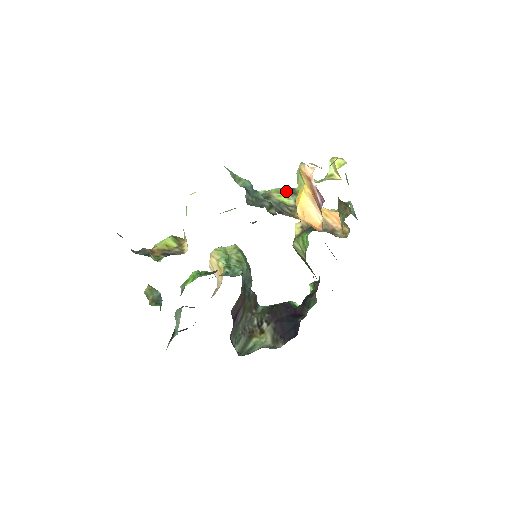
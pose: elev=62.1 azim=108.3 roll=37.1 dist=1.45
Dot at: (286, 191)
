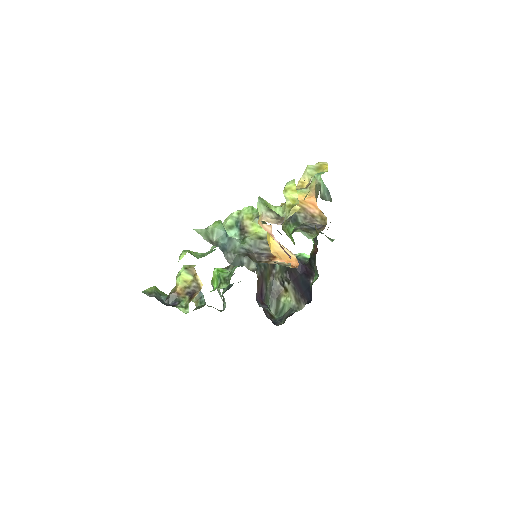
Dot at: (256, 220)
